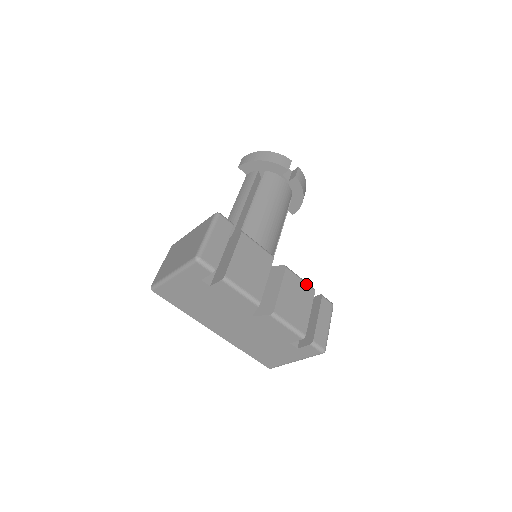
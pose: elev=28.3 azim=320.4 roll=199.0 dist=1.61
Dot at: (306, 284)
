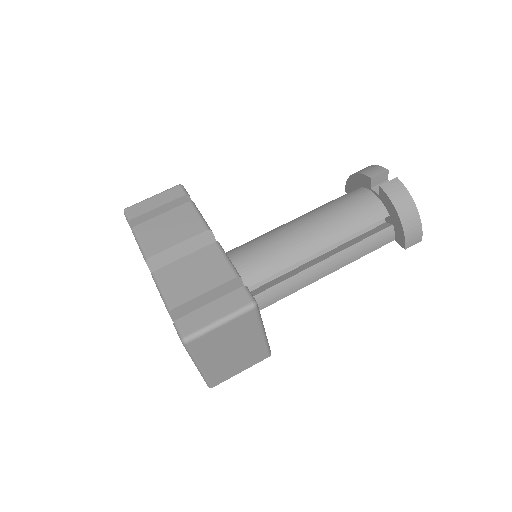
Dot at: (228, 266)
